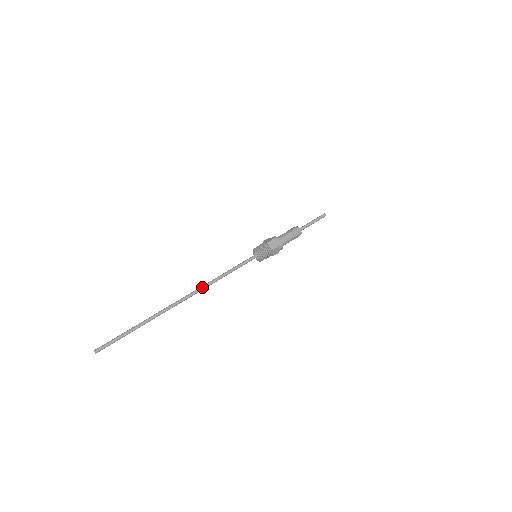
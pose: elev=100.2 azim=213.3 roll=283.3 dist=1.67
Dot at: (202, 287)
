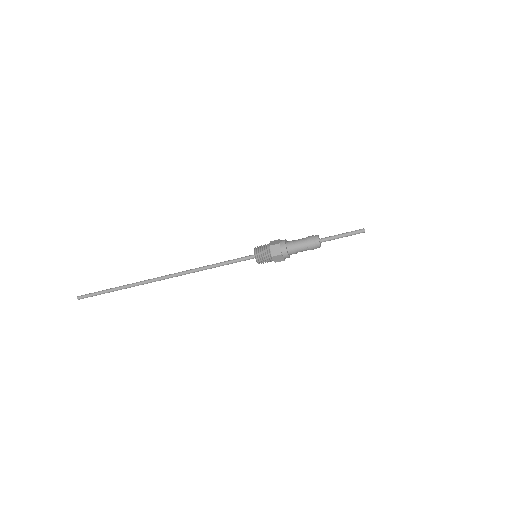
Dot at: (187, 270)
